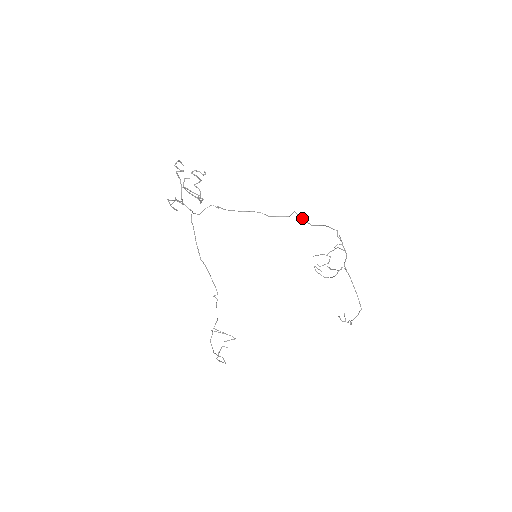
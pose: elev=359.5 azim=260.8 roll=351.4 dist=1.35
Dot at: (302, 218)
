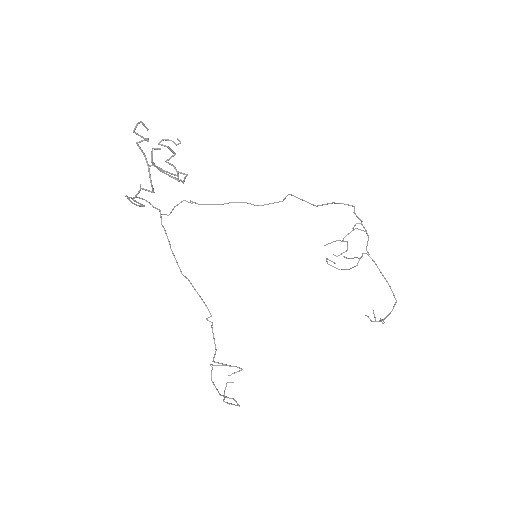
Dot at: (302, 199)
